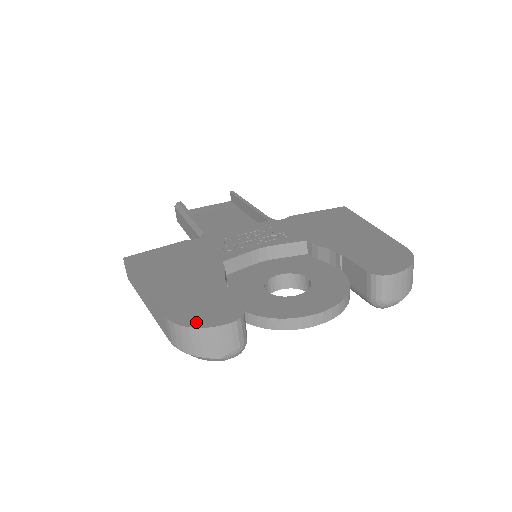
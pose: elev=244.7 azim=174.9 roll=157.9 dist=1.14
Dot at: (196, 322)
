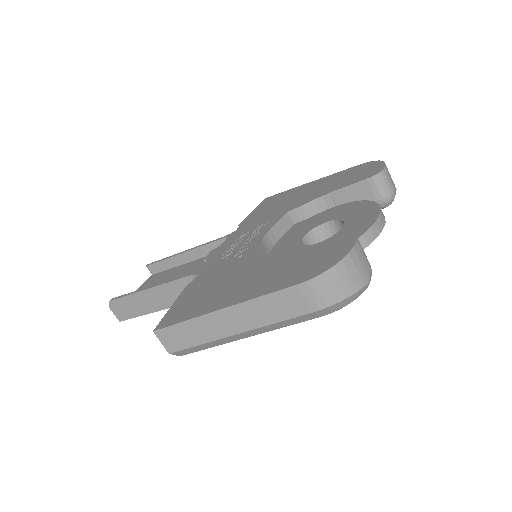
Dot at: (332, 261)
